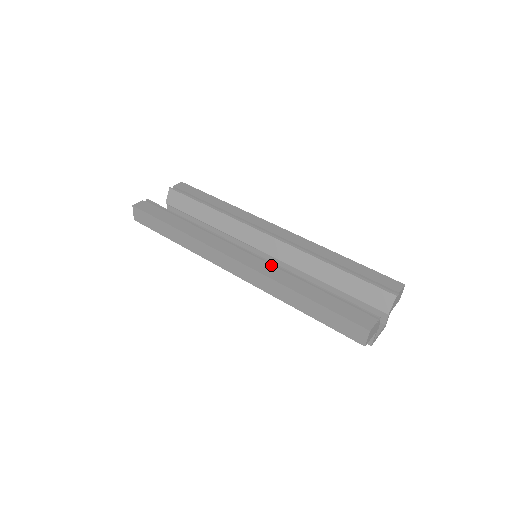
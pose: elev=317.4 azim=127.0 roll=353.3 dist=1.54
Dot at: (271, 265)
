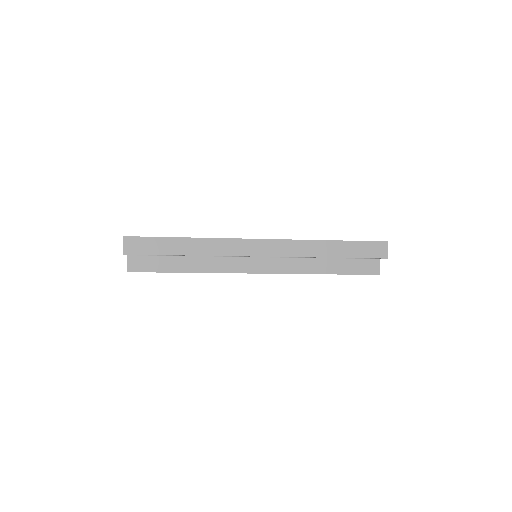
Dot at: occluded
